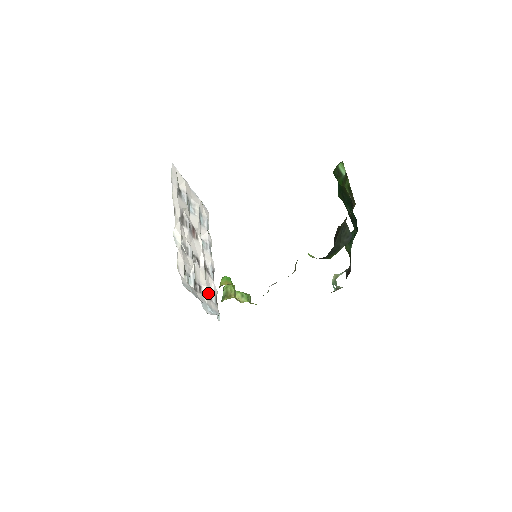
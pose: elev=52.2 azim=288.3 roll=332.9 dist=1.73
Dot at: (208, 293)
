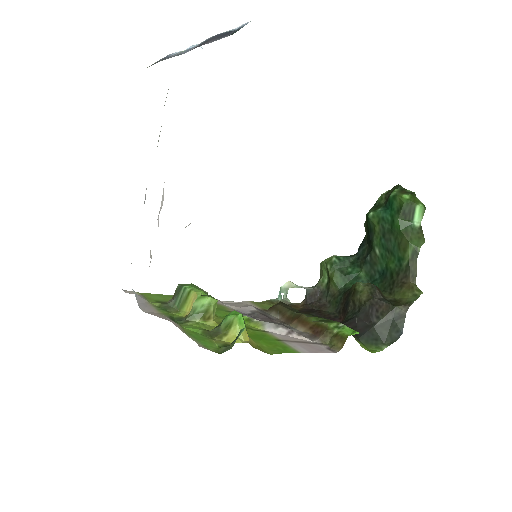
Dot at: occluded
